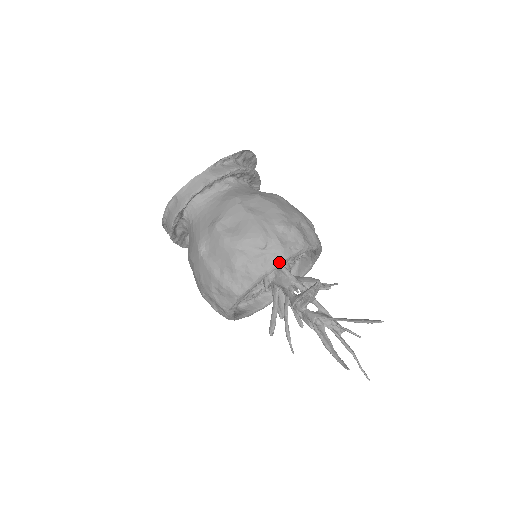
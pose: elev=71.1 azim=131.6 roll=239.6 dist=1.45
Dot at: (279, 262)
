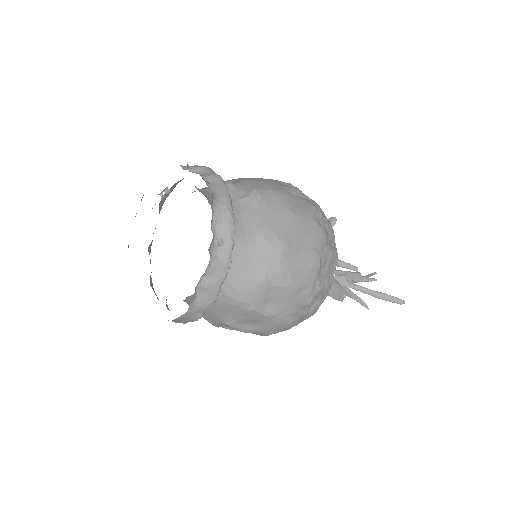
Dot at: occluded
